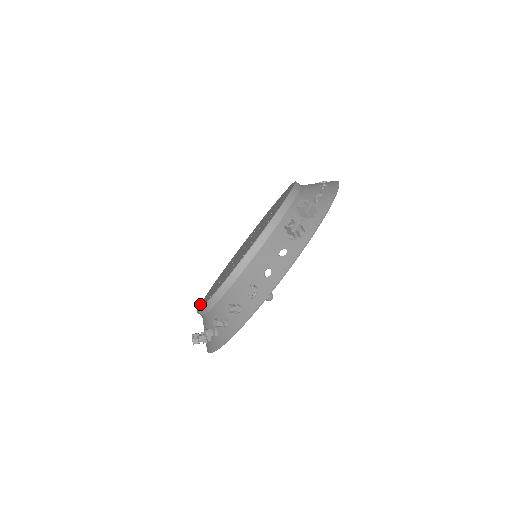
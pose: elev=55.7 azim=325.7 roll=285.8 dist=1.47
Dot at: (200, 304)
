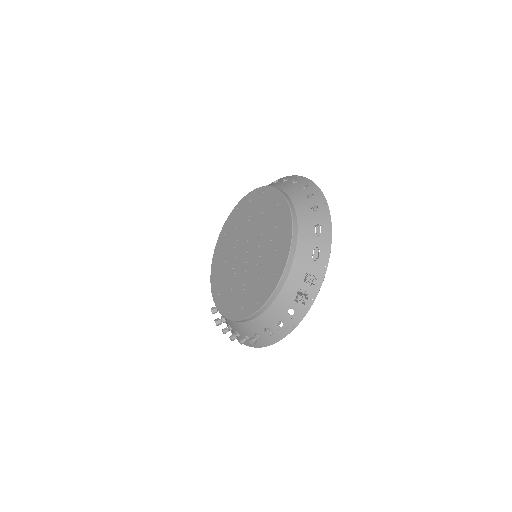
Dot at: (211, 284)
